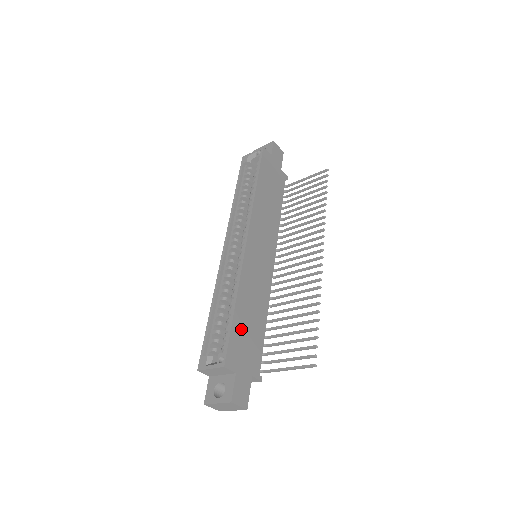
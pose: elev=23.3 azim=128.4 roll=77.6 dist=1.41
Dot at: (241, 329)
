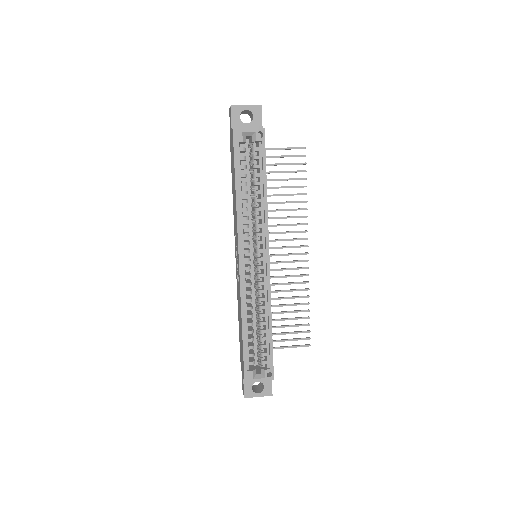
Dot at: occluded
